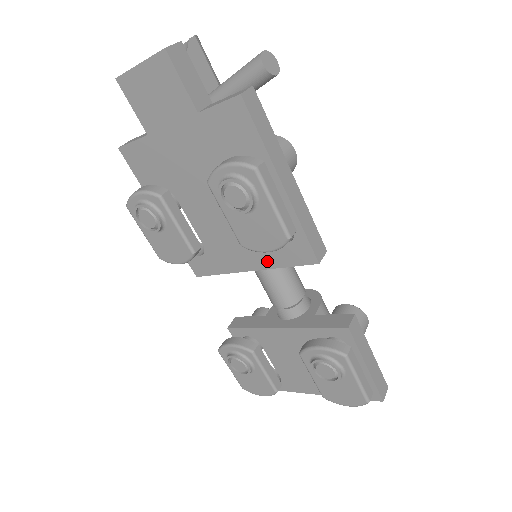
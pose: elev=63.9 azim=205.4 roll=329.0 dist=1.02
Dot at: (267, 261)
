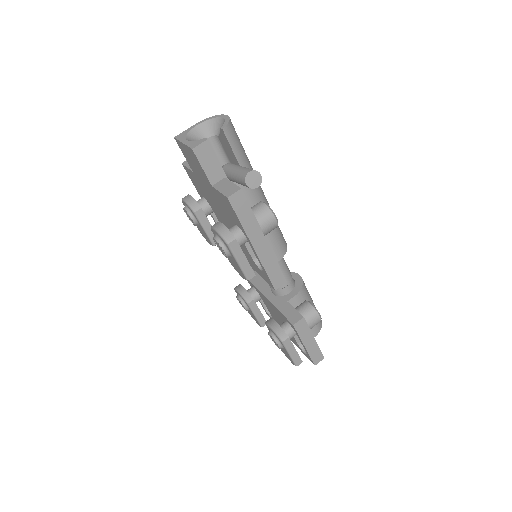
Dot at: (254, 268)
